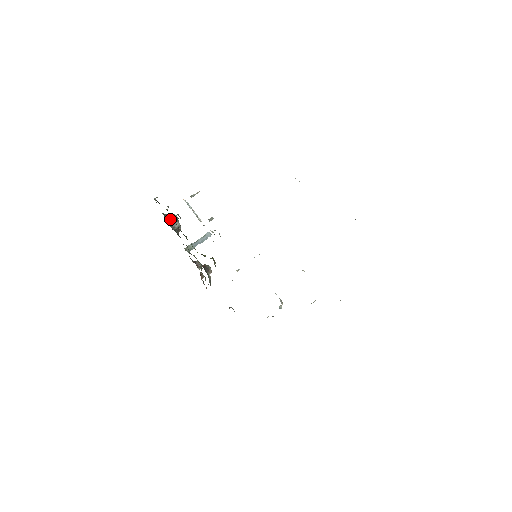
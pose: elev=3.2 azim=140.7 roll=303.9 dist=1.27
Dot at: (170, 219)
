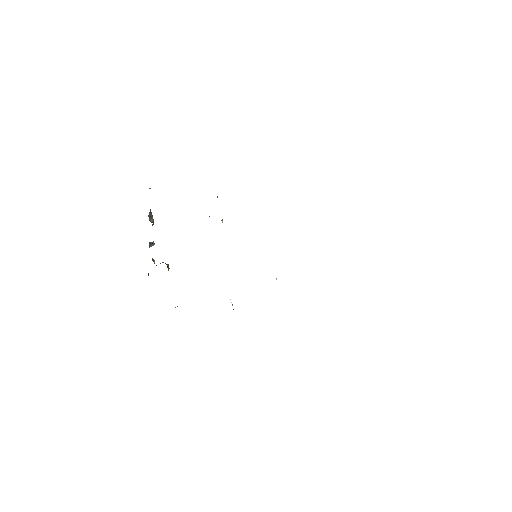
Dot at: (150, 211)
